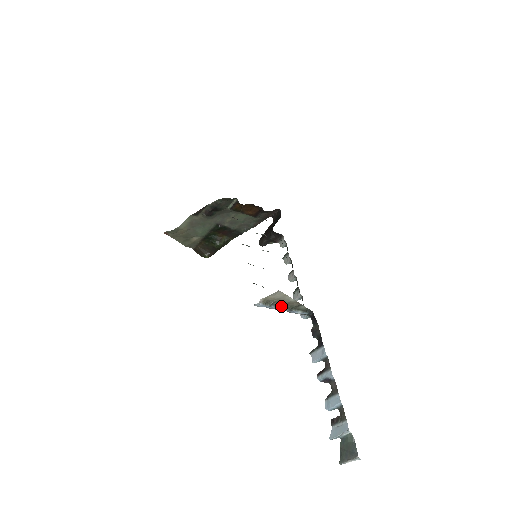
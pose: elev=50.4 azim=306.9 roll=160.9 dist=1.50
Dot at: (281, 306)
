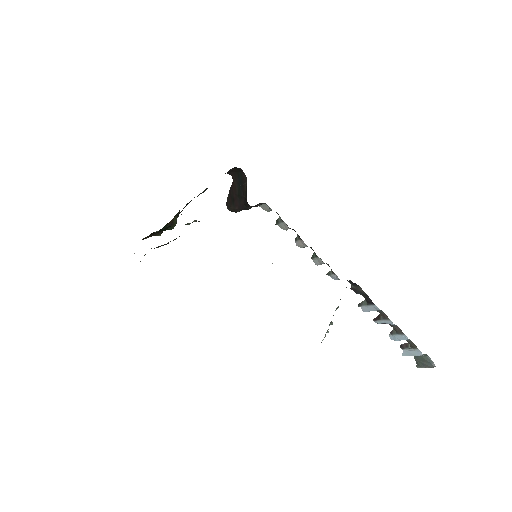
Dot at: occluded
